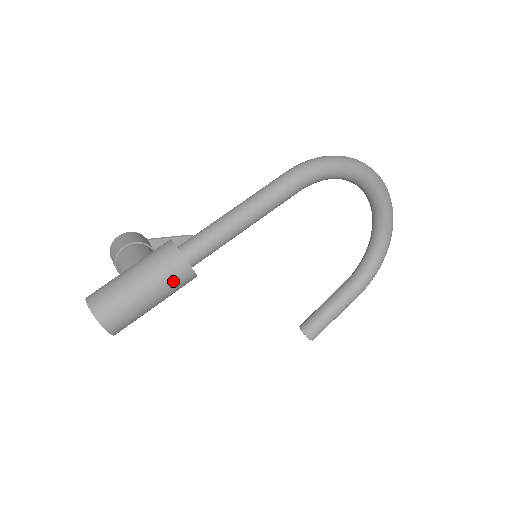
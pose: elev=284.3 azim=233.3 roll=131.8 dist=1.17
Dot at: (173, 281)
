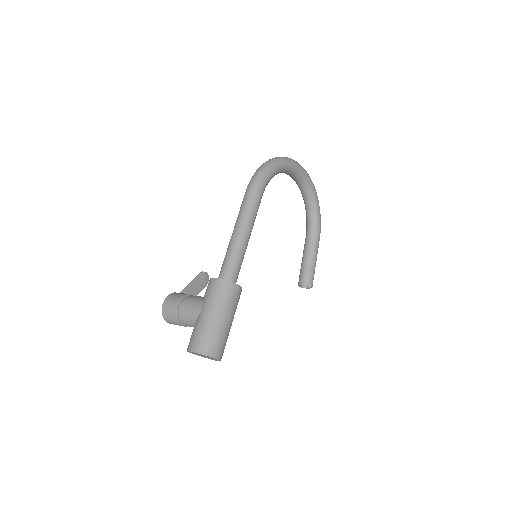
Dot at: (235, 301)
